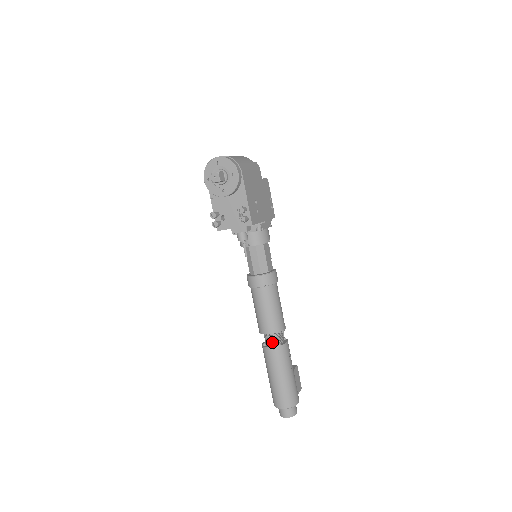
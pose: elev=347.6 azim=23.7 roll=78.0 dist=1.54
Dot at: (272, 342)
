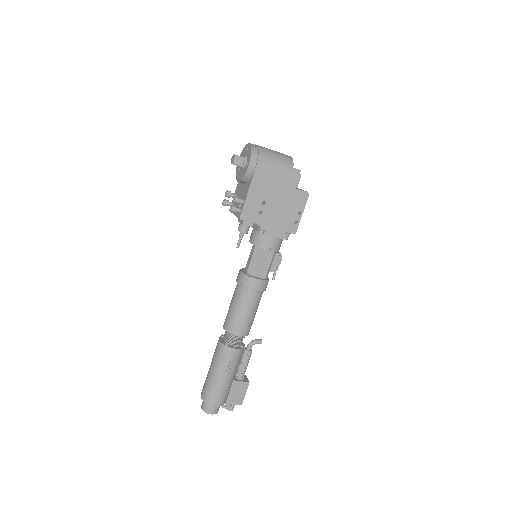
Dot at: (225, 338)
